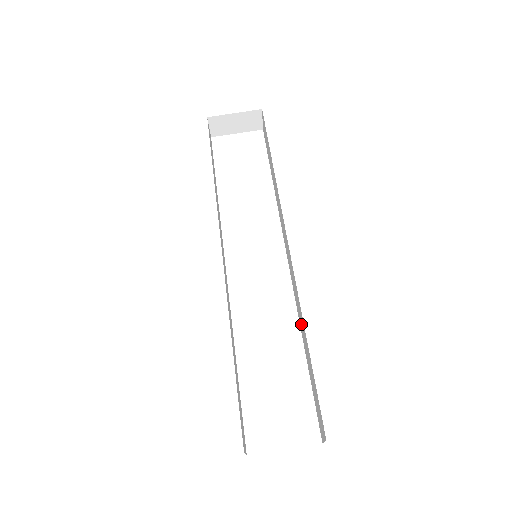
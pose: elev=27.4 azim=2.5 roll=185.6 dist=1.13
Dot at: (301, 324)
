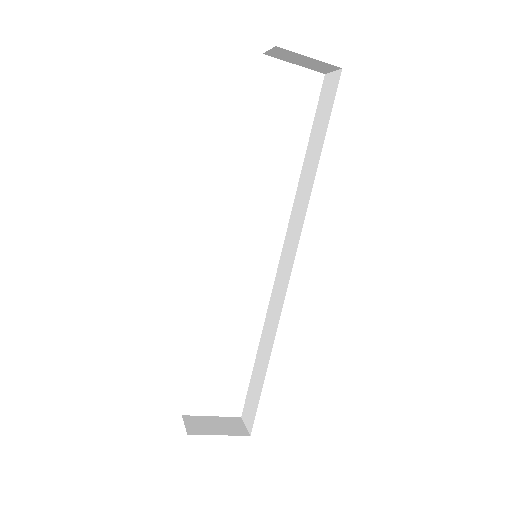
Dot at: (267, 333)
